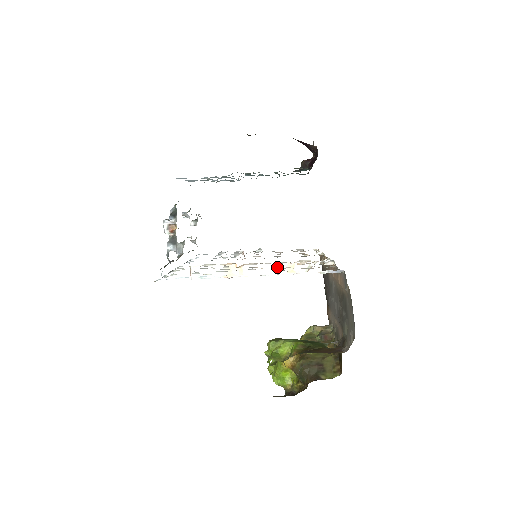
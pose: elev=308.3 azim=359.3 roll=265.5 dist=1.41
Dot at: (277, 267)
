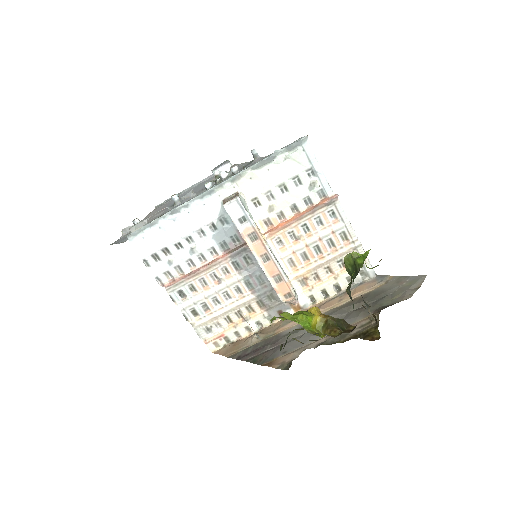
Dot at: (283, 269)
